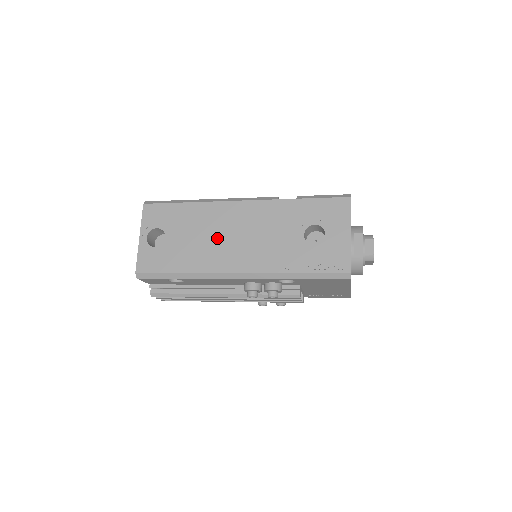
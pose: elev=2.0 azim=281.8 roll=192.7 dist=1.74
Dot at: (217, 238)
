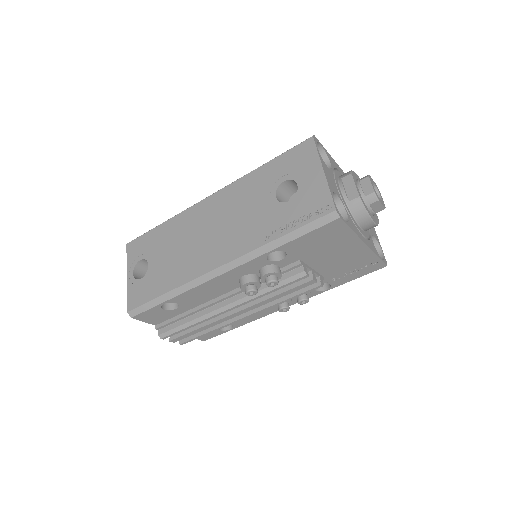
Dot at: (193, 242)
